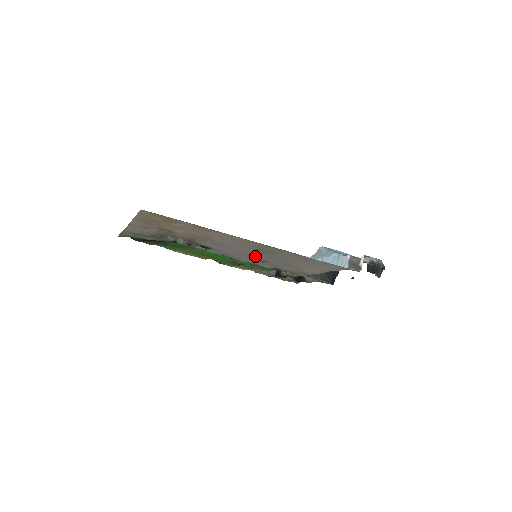
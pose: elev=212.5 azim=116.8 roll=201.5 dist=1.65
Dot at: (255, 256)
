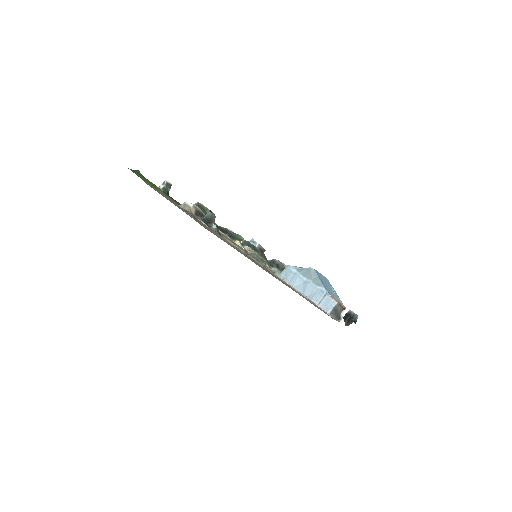
Dot at: occluded
